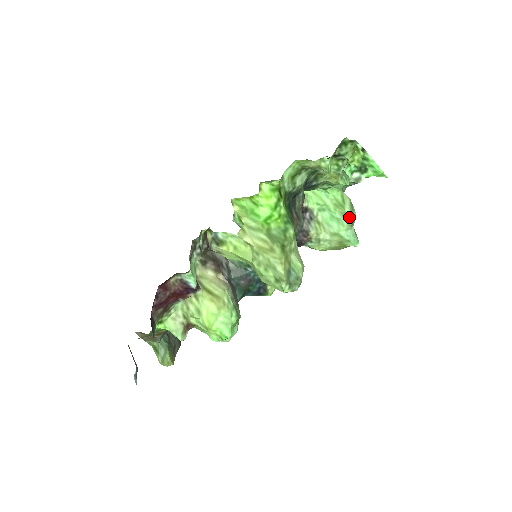
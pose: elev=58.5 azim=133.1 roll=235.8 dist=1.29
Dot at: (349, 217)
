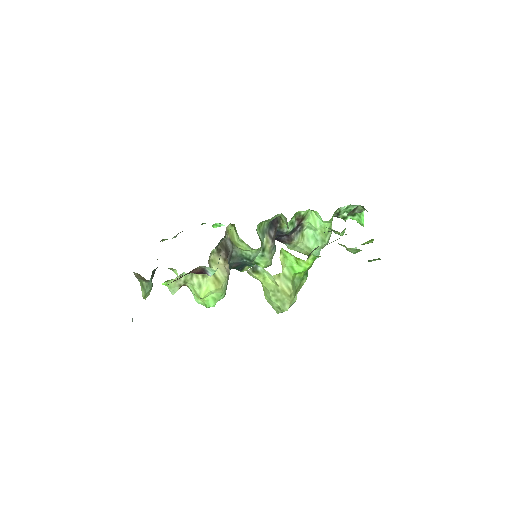
Dot at: (325, 244)
